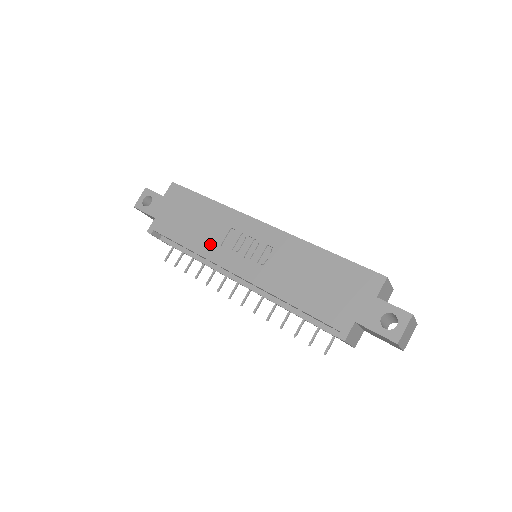
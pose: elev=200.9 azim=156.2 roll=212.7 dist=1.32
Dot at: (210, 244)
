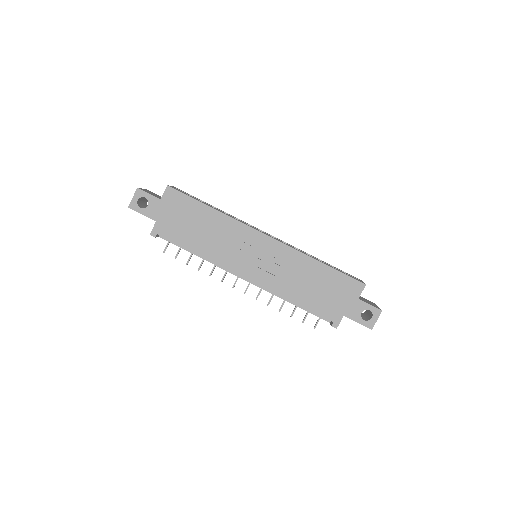
Dot at: (219, 251)
